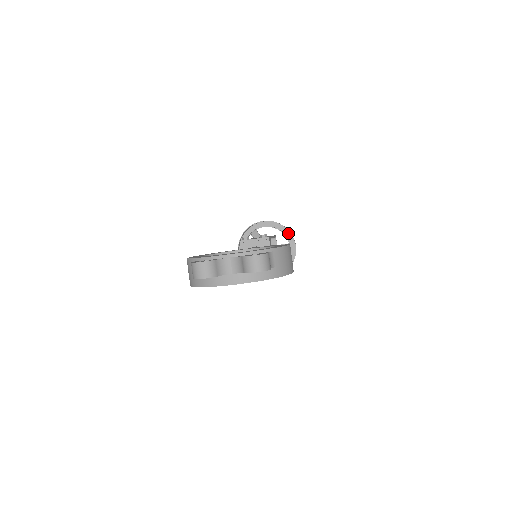
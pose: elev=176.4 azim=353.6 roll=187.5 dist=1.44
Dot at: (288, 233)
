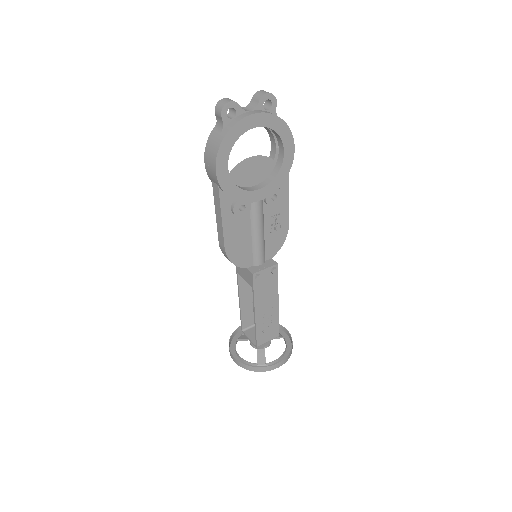
Dot at: occluded
